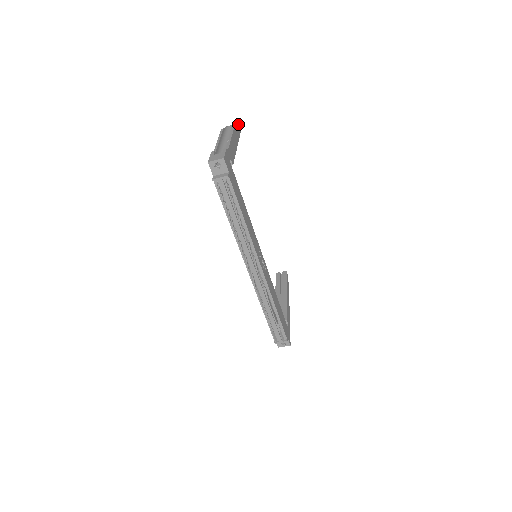
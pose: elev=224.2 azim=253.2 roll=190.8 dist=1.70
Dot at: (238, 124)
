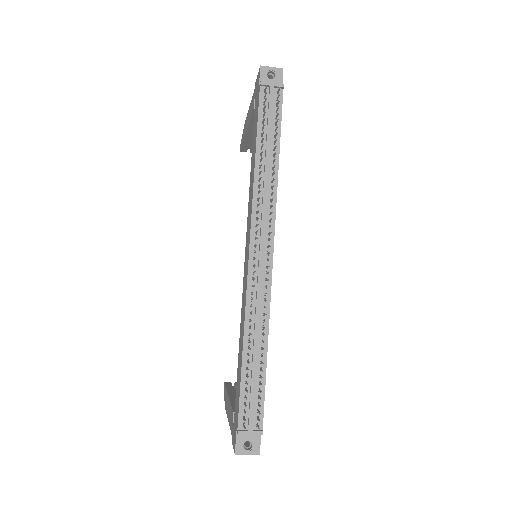
Dot at: occluded
